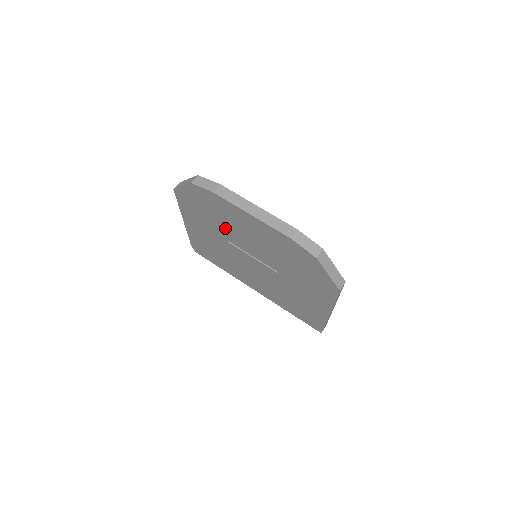
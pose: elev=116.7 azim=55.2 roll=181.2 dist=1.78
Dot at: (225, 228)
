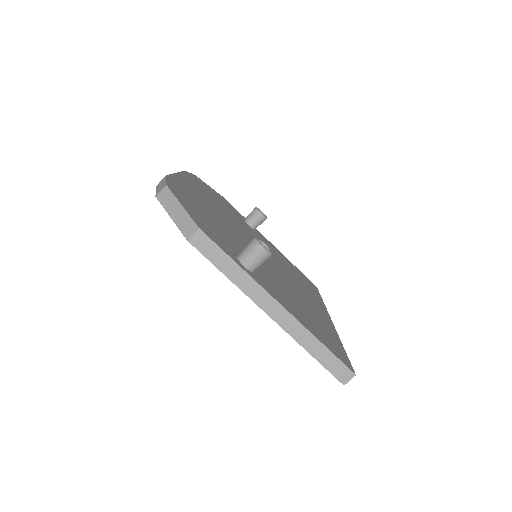
Dot at: occluded
